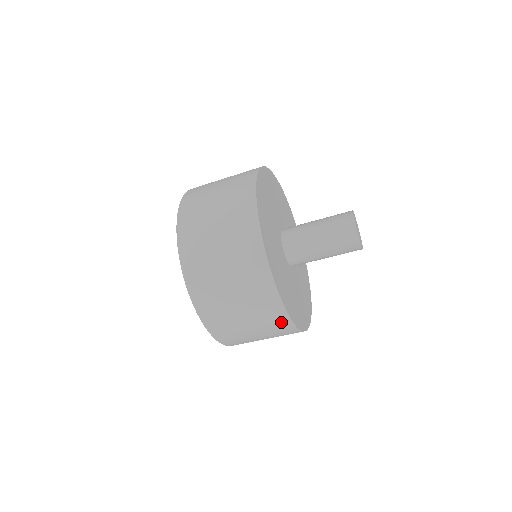
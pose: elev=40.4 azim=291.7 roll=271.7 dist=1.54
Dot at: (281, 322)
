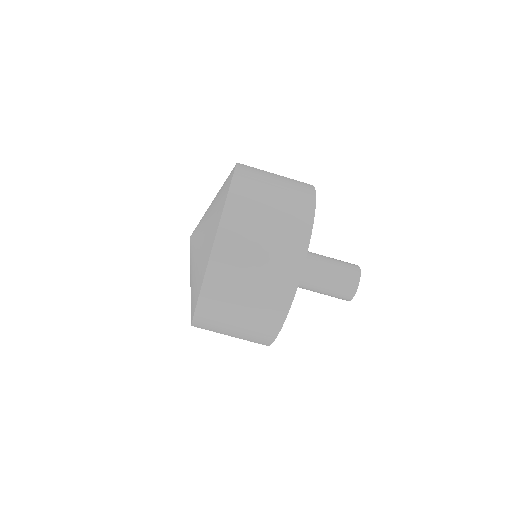
Dot at: (288, 277)
